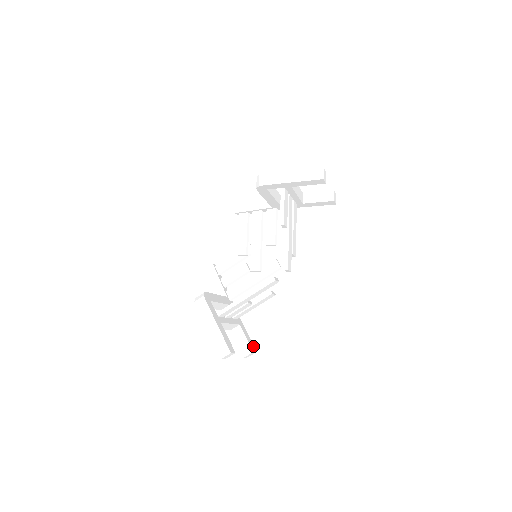
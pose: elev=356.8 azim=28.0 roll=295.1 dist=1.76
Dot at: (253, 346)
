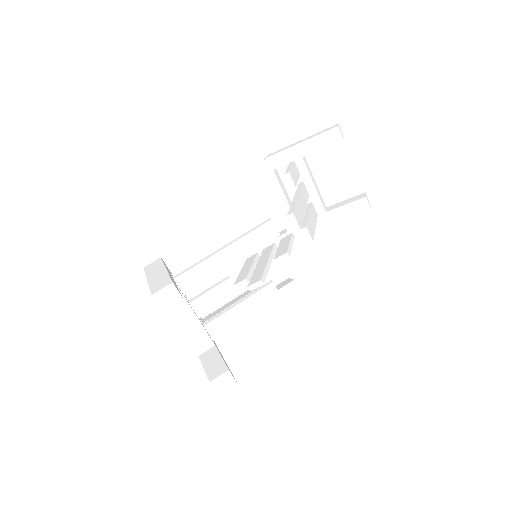
Dot at: occluded
